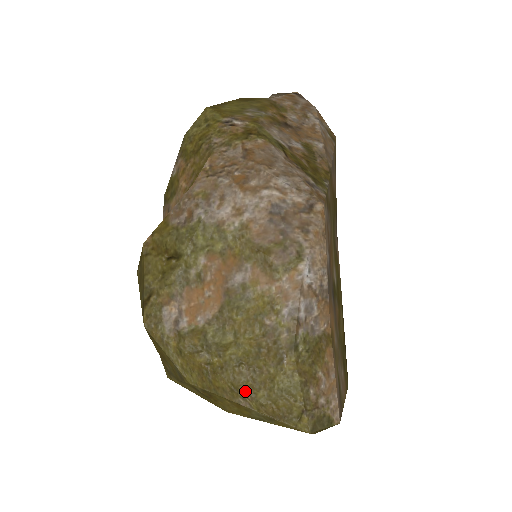
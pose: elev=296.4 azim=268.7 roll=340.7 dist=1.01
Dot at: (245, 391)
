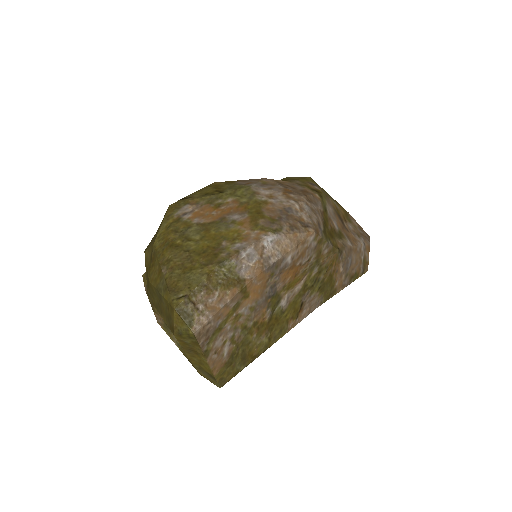
Dot at: (173, 264)
